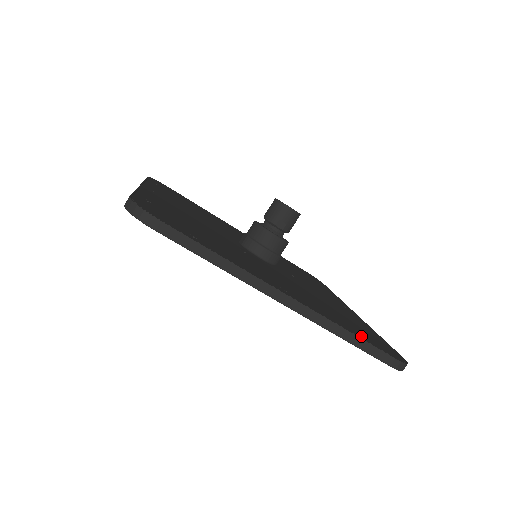
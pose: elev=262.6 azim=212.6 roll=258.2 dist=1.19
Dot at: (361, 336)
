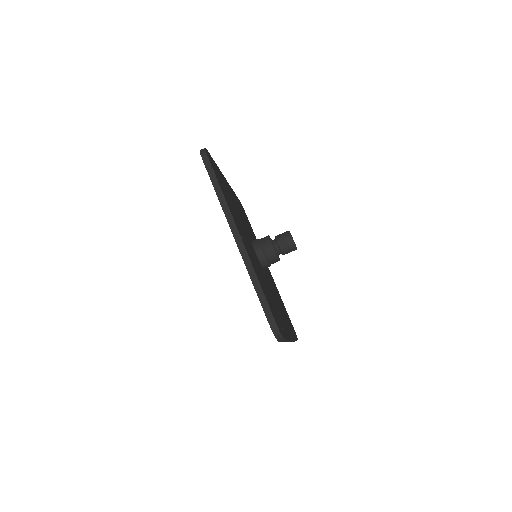
Dot at: occluded
